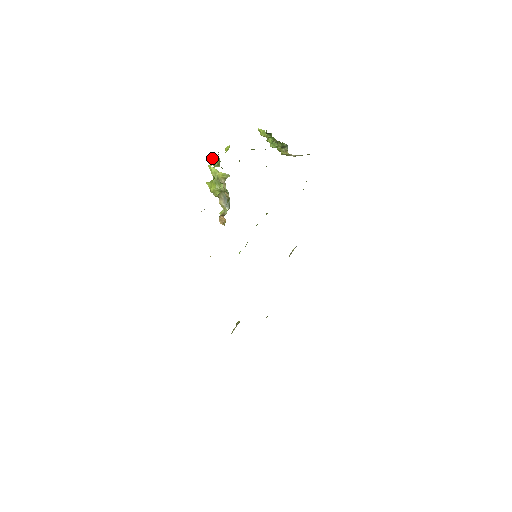
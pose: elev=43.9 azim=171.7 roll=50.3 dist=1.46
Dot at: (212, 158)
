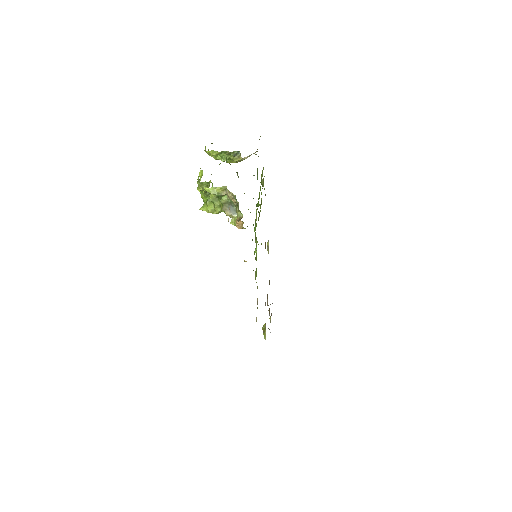
Dot at: (199, 183)
